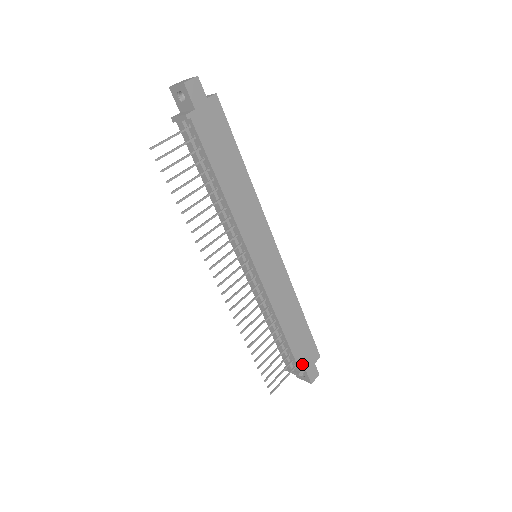
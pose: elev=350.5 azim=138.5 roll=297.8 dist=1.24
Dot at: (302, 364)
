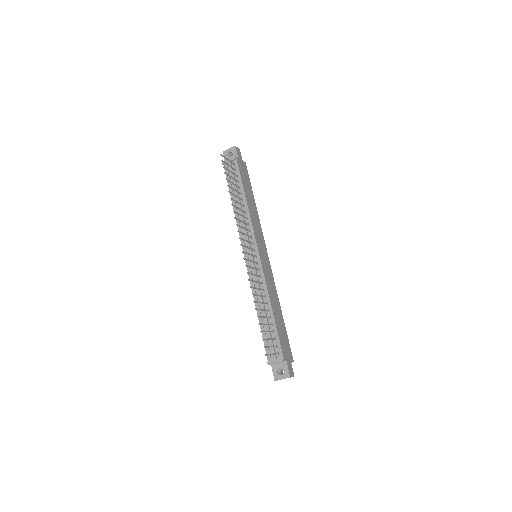
Dot at: (284, 352)
